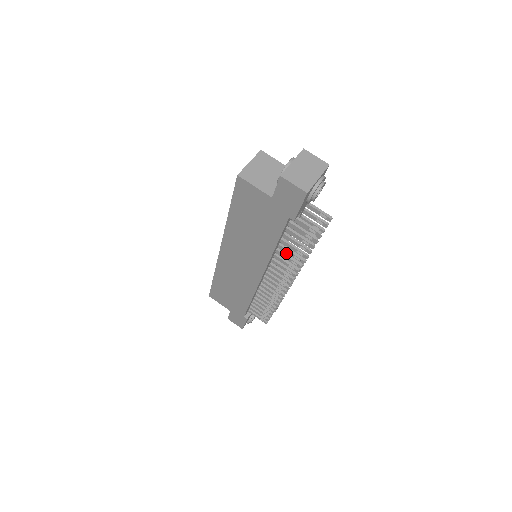
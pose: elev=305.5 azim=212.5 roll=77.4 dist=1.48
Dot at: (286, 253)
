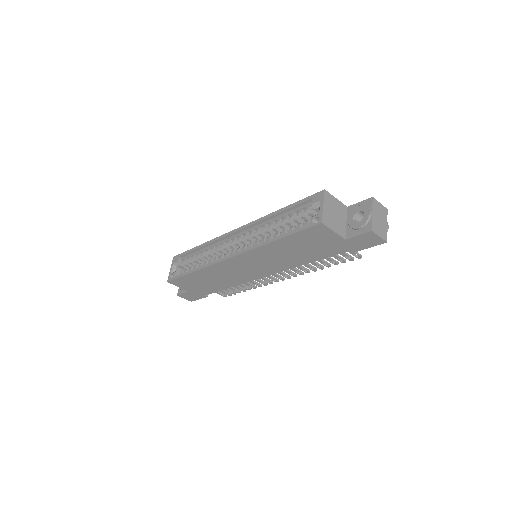
Dot at: occluded
